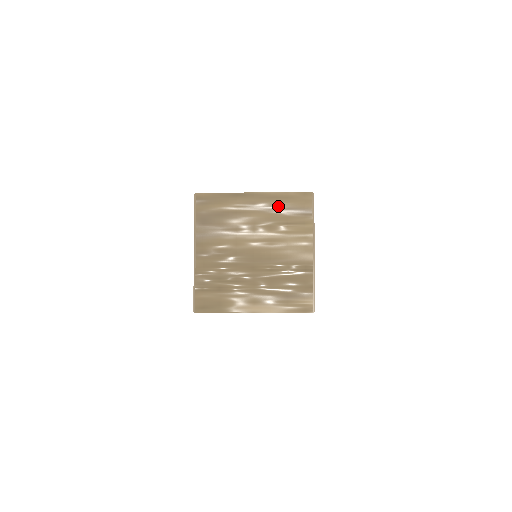
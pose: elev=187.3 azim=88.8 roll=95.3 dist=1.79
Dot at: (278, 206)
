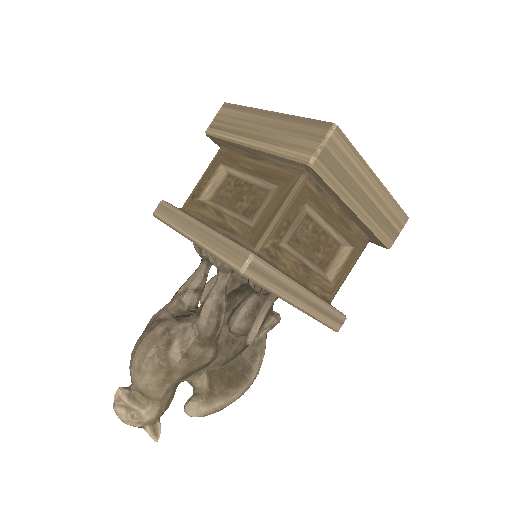
Dot at: occluded
